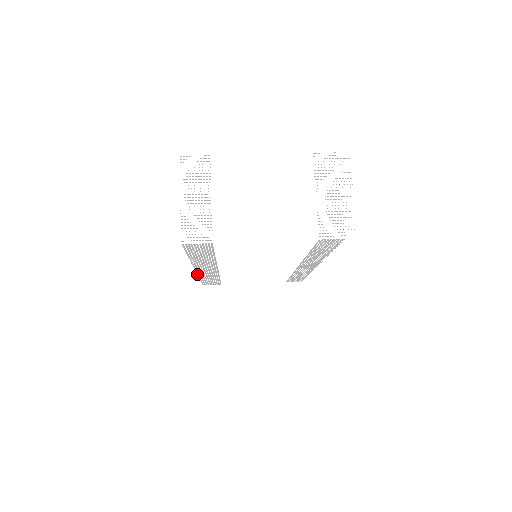
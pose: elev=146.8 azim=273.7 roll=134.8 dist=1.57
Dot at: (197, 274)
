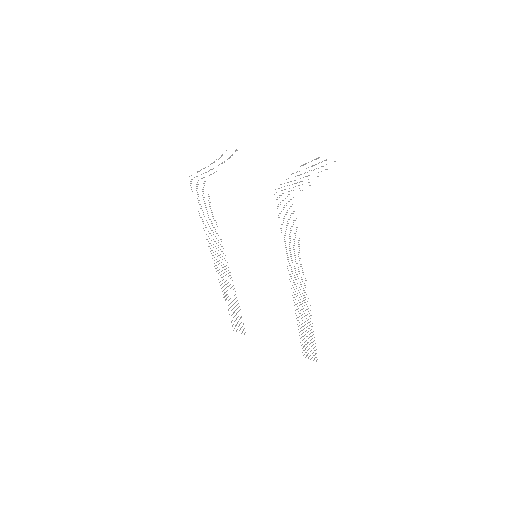
Dot at: (219, 282)
